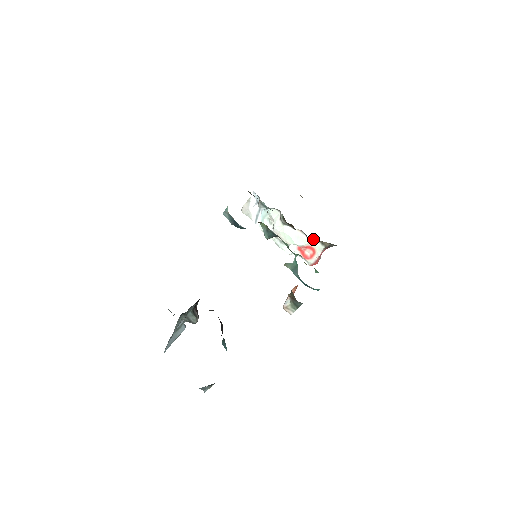
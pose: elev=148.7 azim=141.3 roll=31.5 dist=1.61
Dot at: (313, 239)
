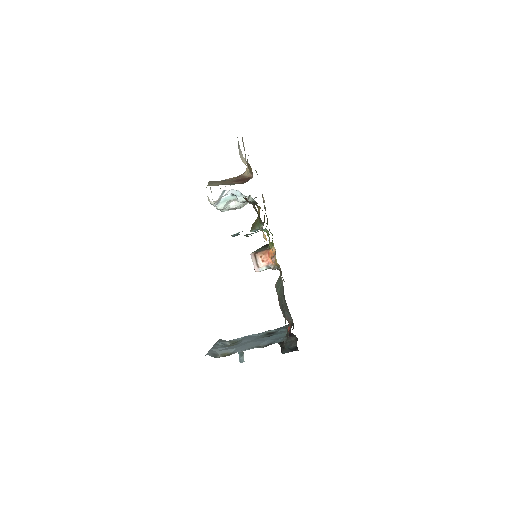
Dot at: occluded
